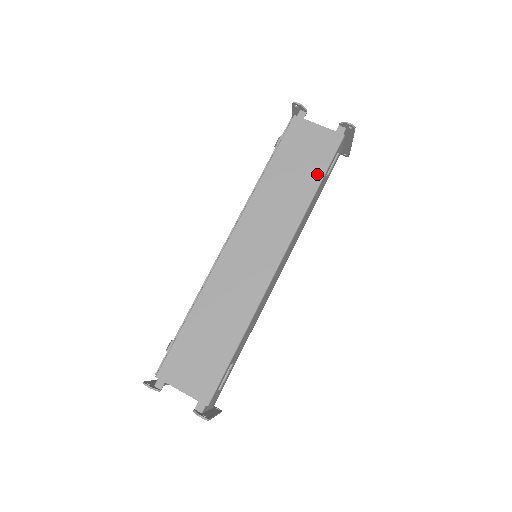
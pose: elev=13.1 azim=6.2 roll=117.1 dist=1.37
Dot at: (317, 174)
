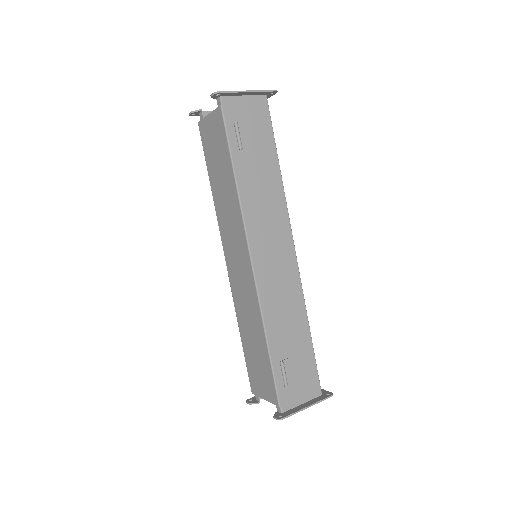
Dot at: (227, 160)
